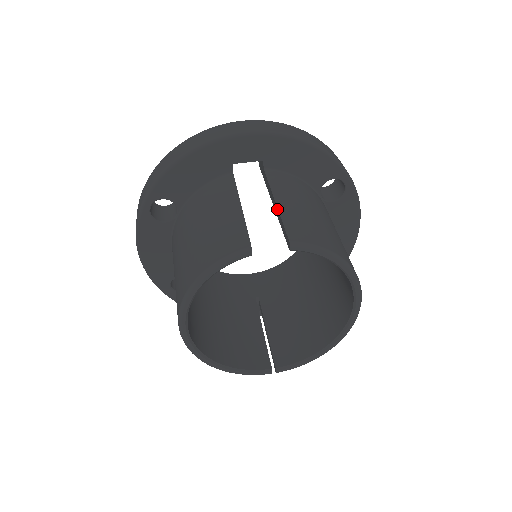
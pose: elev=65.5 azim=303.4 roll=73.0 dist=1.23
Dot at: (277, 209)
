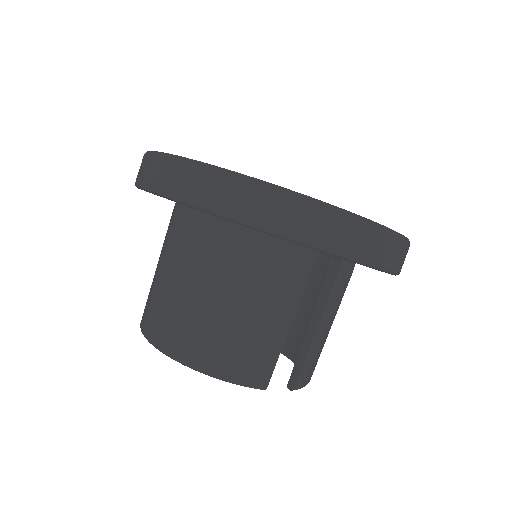
Dot at: (312, 336)
